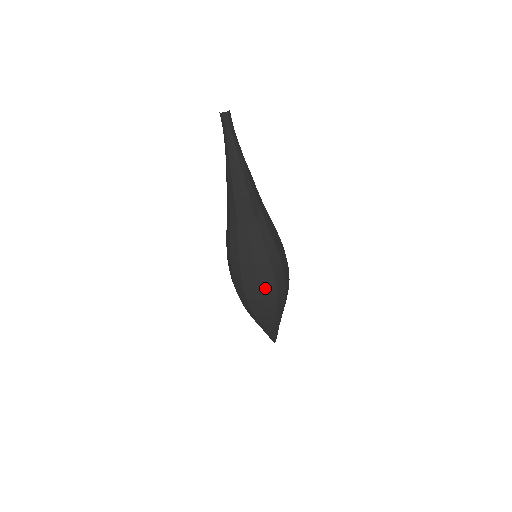
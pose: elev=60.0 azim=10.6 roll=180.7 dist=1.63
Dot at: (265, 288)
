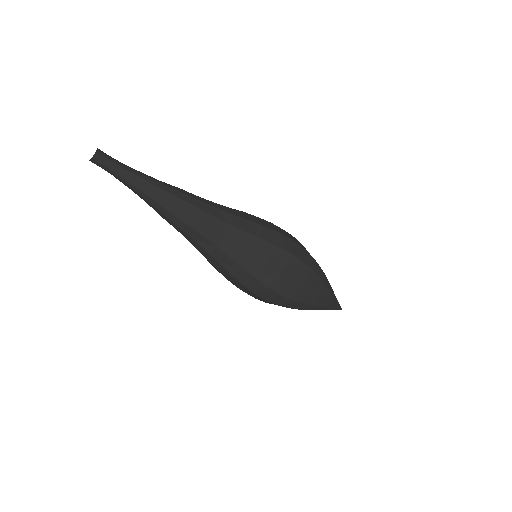
Dot at: (296, 273)
